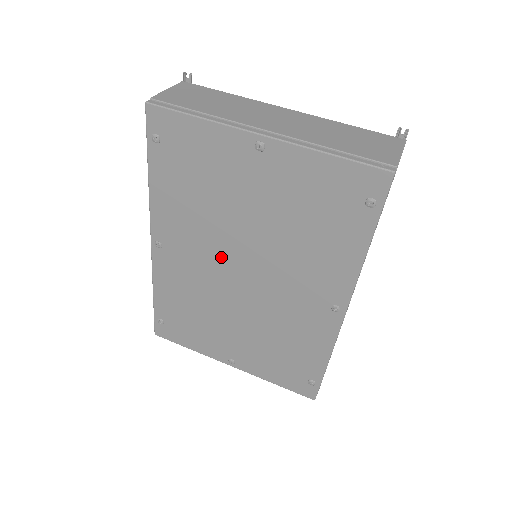
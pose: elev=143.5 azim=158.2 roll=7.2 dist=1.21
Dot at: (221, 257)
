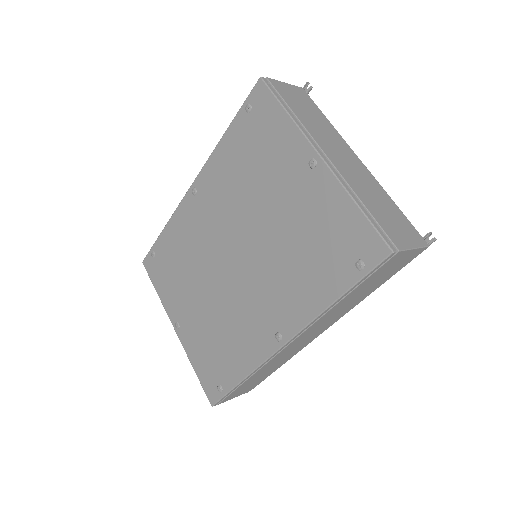
Dot at: (228, 233)
